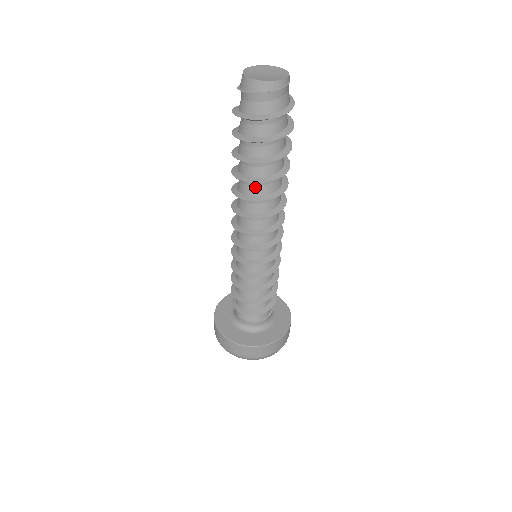
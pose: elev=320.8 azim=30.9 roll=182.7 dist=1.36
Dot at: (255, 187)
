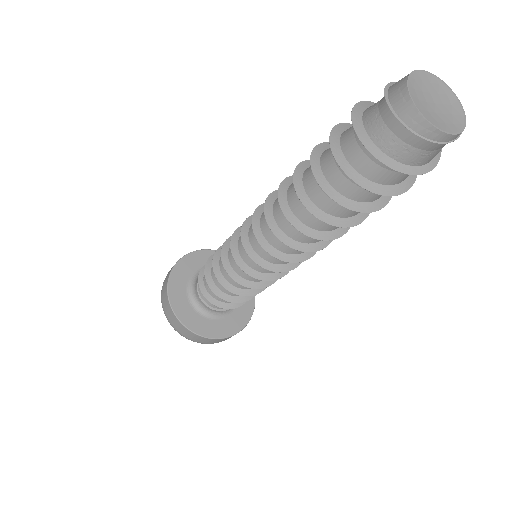
Dot at: (303, 206)
